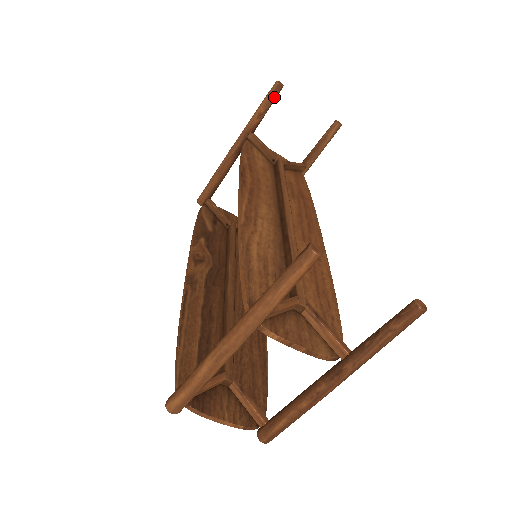
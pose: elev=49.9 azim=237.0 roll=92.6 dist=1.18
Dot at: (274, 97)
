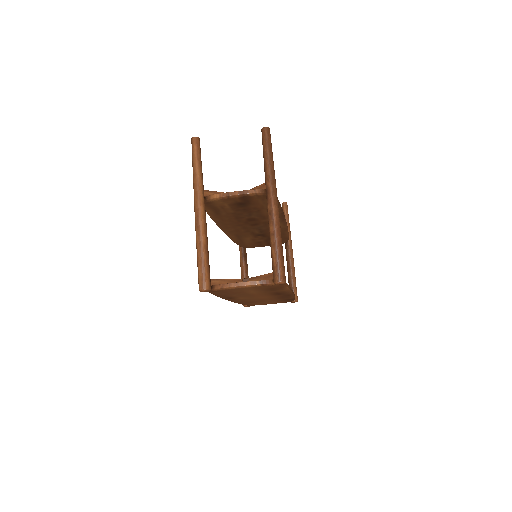
Dot at: occluded
